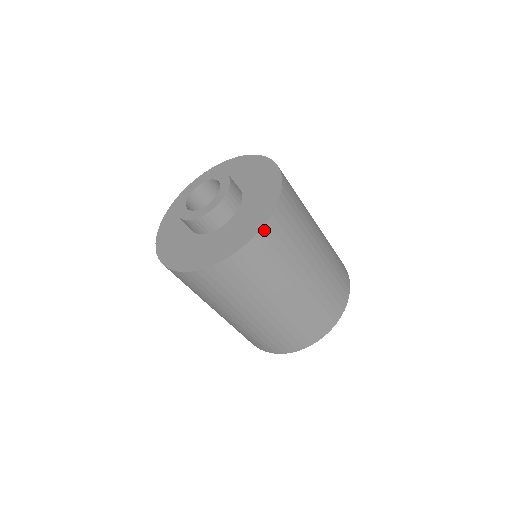
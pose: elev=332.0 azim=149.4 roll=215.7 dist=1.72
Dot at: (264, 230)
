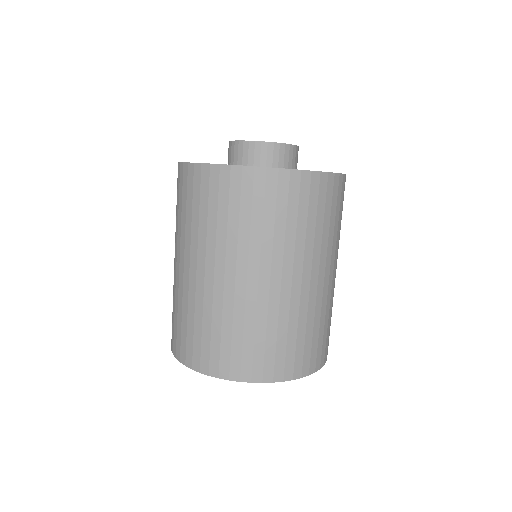
Dot at: occluded
